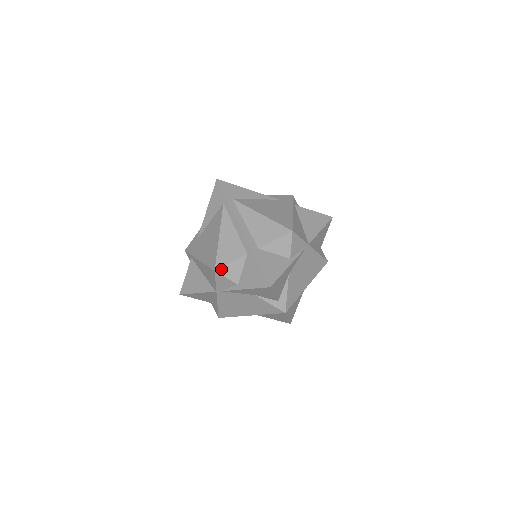
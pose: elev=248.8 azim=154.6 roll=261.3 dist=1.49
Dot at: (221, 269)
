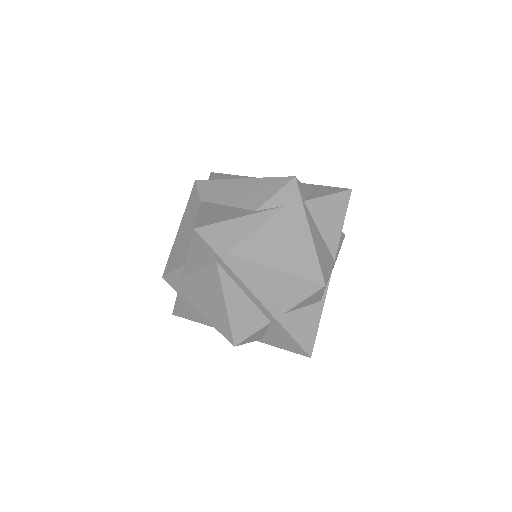
Dot at: (241, 342)
